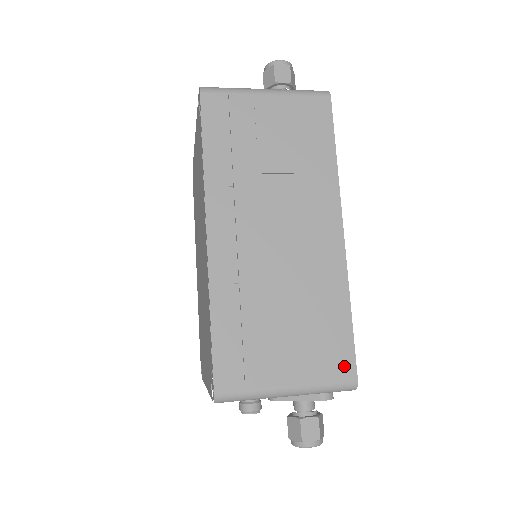
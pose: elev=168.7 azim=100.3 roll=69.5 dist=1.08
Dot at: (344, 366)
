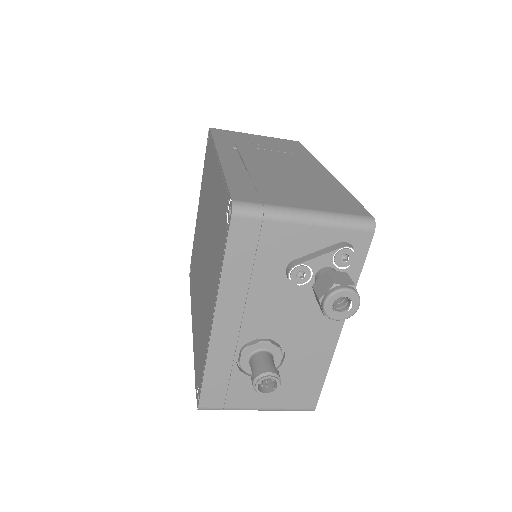
Dot at: (356, 210)
